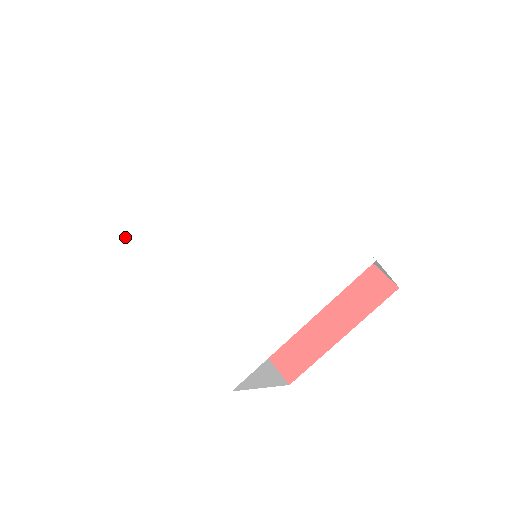
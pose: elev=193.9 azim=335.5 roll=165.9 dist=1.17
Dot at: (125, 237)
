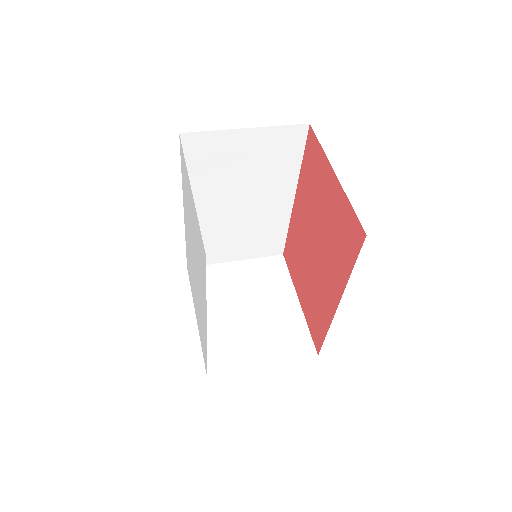
Dot at: (180, 154)
